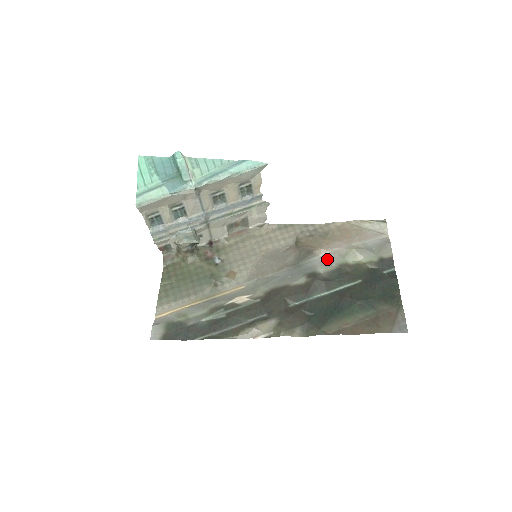
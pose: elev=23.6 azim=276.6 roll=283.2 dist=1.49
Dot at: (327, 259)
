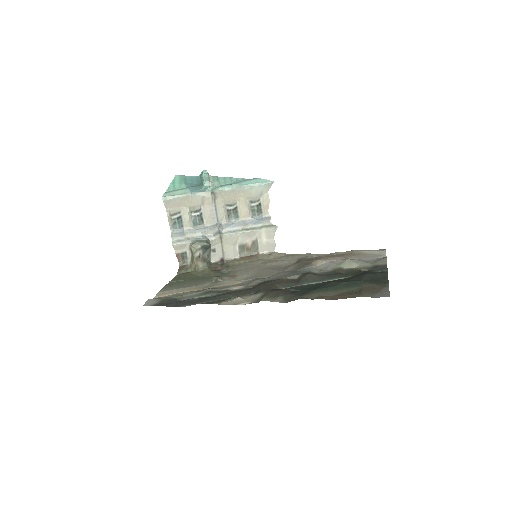
Dot at: (323, 267)
